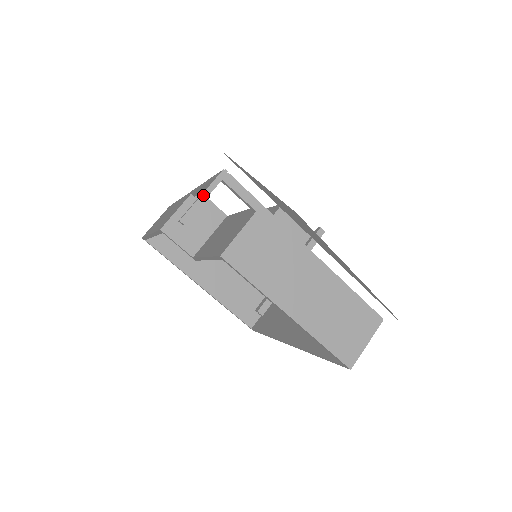
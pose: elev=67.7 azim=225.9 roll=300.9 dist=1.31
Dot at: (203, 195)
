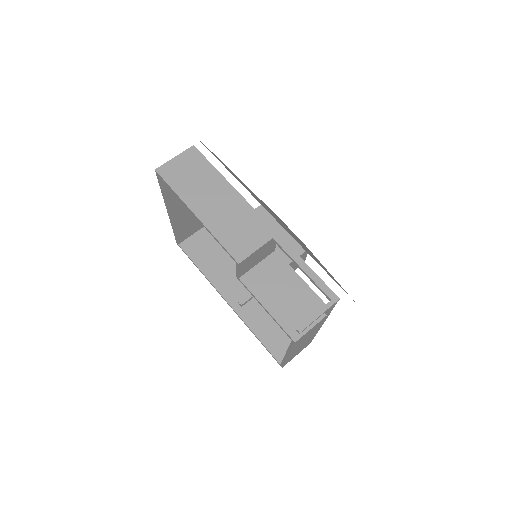
Dot at: occluded
